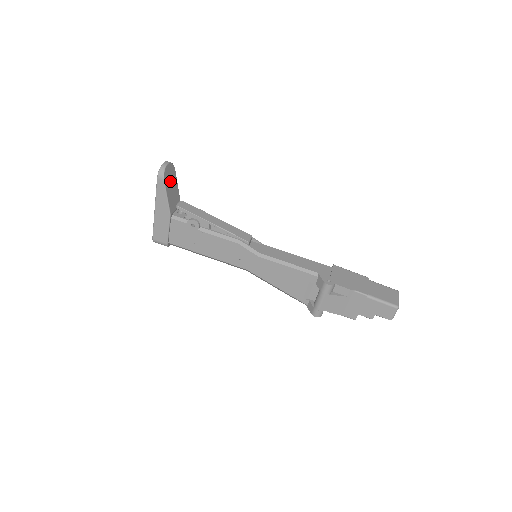
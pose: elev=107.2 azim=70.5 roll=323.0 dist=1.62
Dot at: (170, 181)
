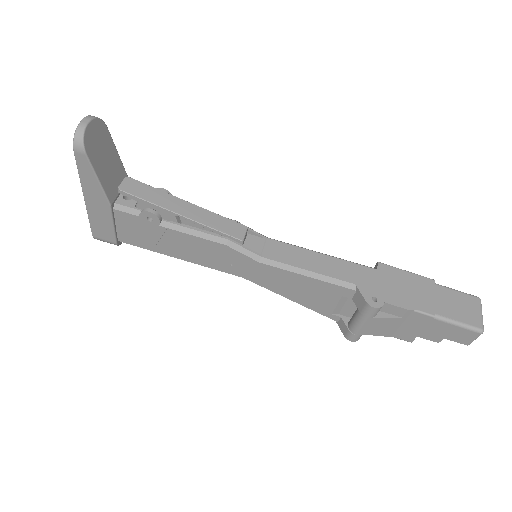
Dot at: (100, 150)
